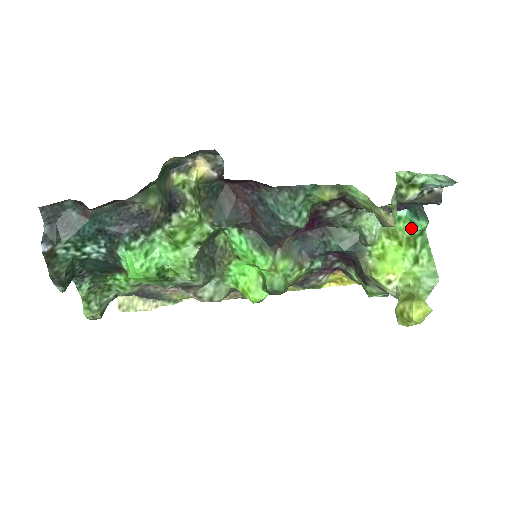
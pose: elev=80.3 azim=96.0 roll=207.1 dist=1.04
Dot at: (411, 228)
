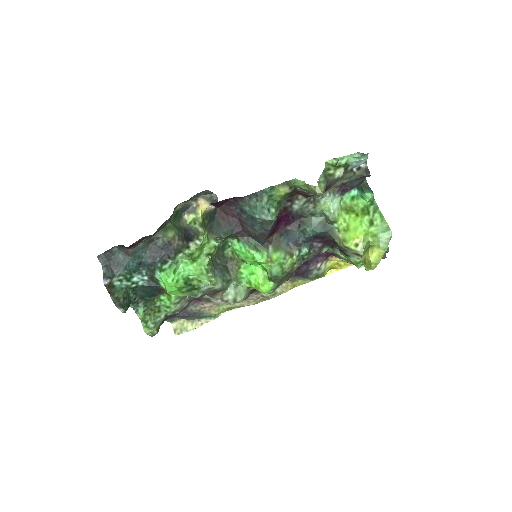
Dot at: (363, 202)
